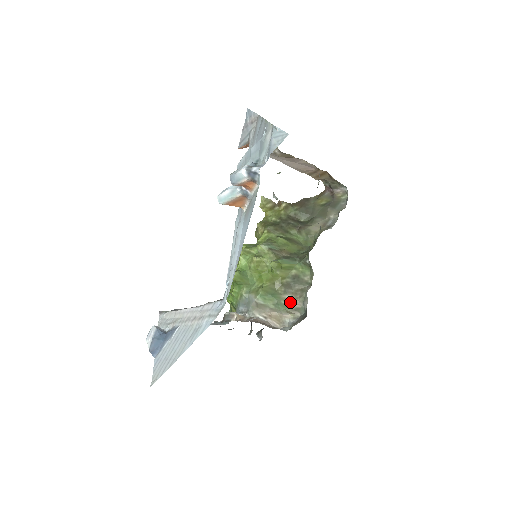
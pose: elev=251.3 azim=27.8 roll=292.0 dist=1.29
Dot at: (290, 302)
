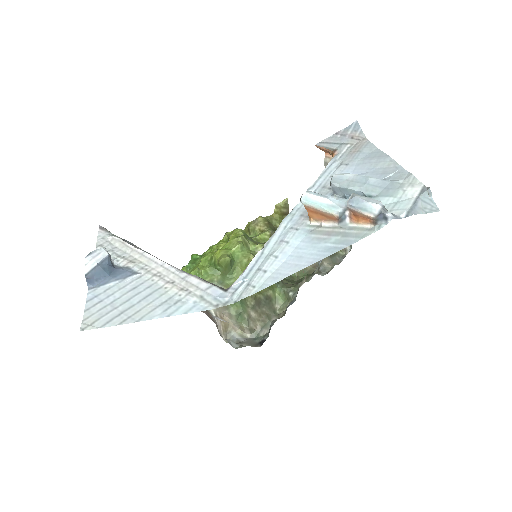
Dot at: (251, 319)
